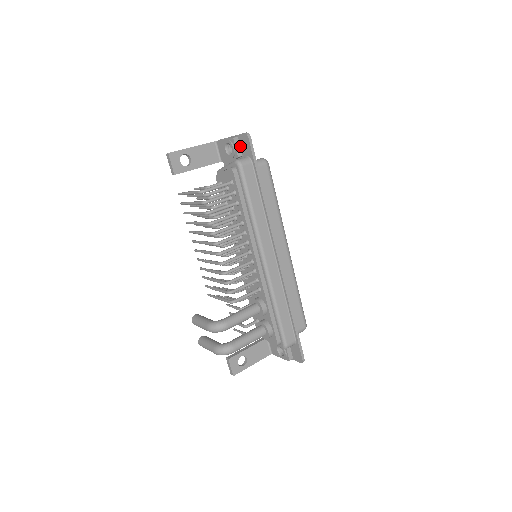
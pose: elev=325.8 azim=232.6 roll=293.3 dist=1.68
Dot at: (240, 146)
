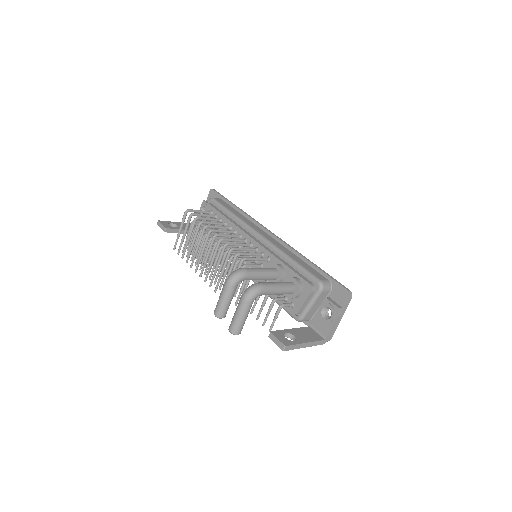
Dot at: occluded
